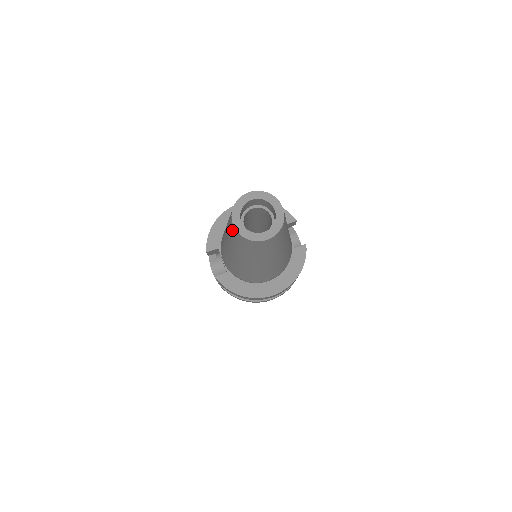
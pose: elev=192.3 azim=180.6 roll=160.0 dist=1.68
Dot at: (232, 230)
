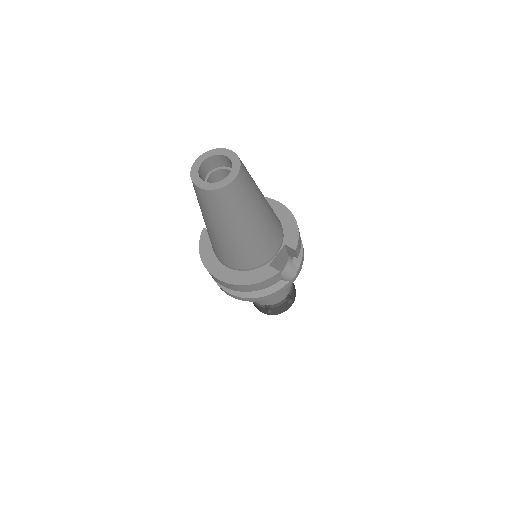
Dot at: occluded
